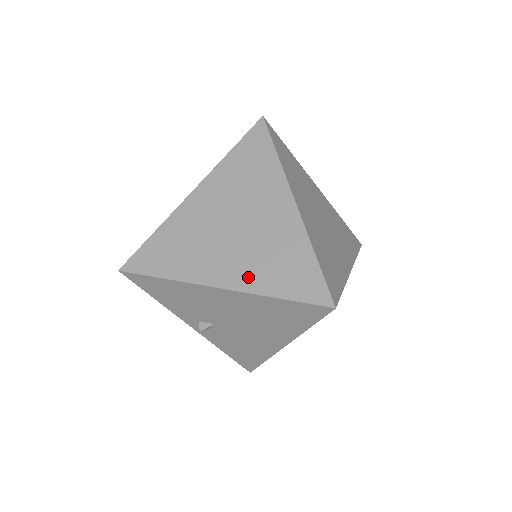
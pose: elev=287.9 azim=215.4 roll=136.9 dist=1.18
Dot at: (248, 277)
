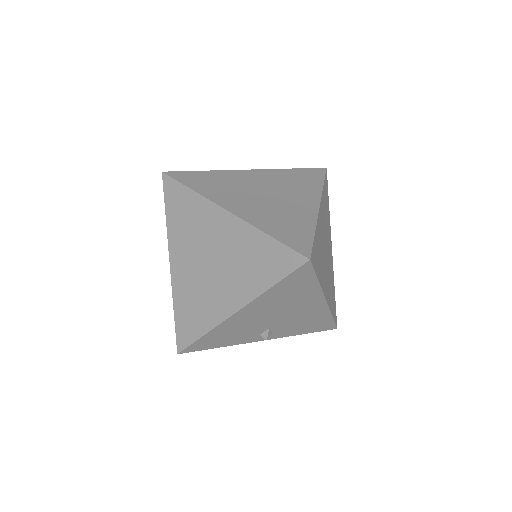
Dot at: (245, 289)
